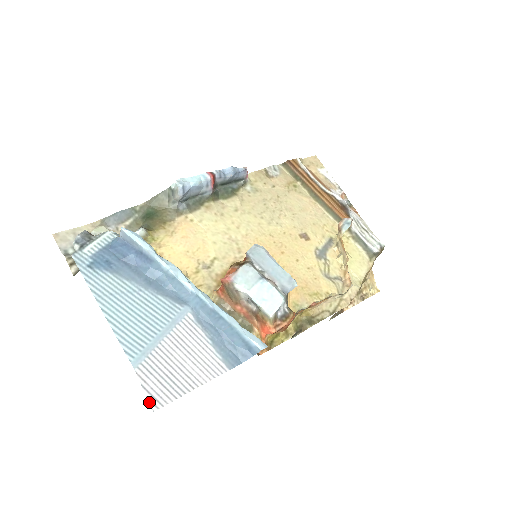
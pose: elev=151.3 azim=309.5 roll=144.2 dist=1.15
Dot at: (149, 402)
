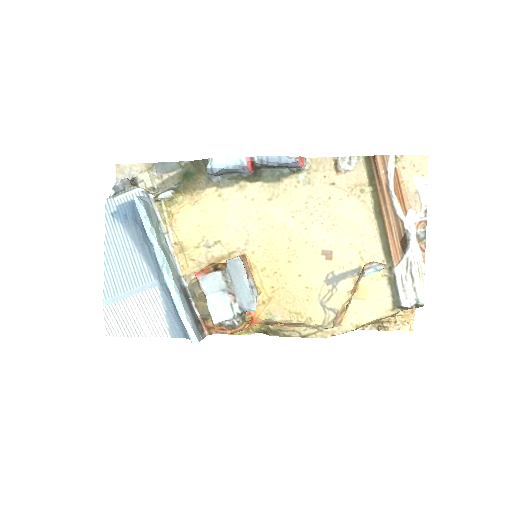
Dot at: (106, 330)
